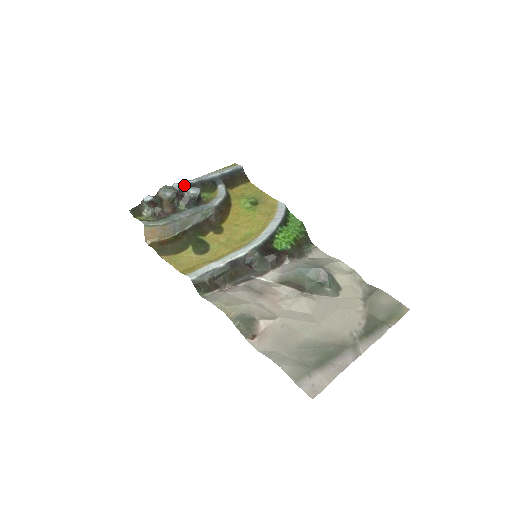
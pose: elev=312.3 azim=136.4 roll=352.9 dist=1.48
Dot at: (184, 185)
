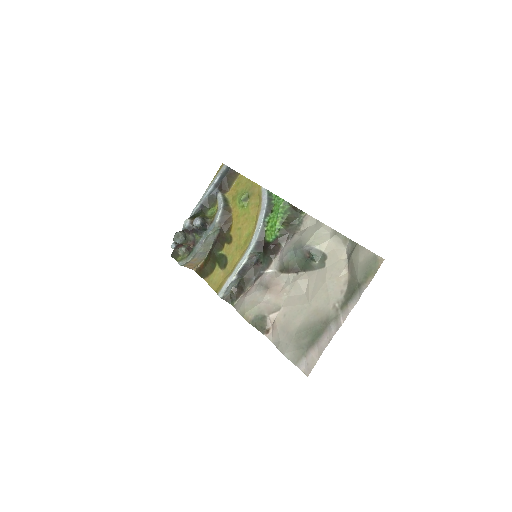
Dot at: (193, 214)
